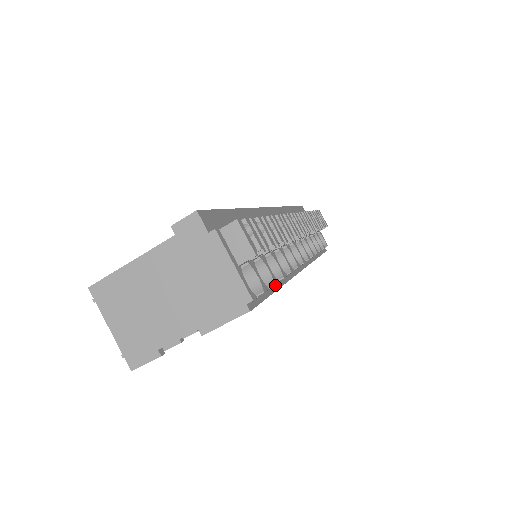
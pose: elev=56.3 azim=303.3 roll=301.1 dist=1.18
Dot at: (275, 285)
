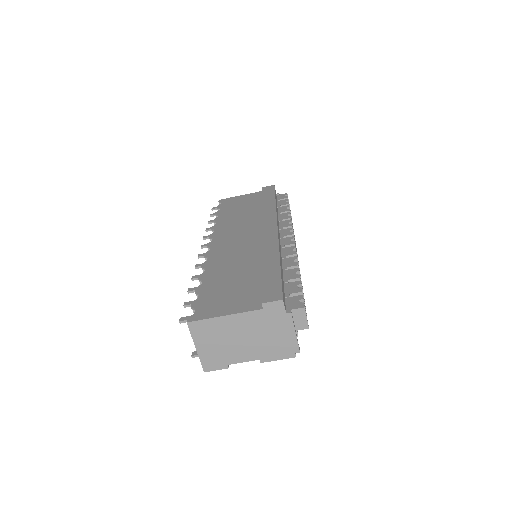
Dot at: occluded
